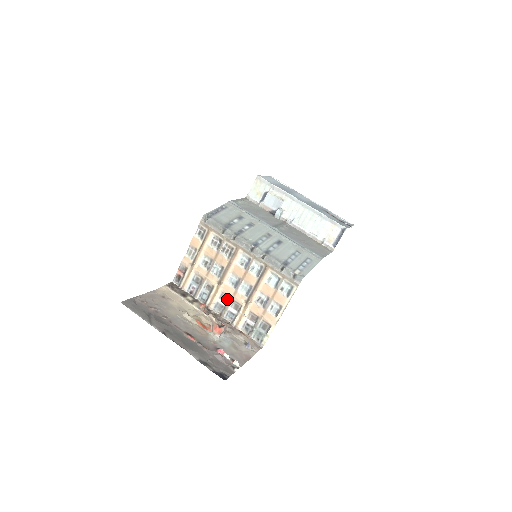
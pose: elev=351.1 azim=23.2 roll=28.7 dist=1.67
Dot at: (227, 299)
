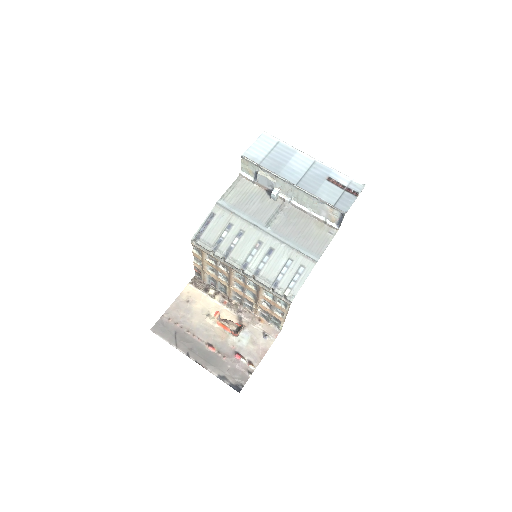
Dot at: (240, 296)
